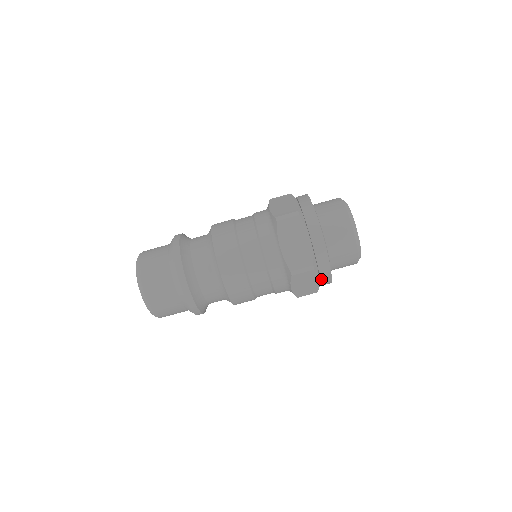
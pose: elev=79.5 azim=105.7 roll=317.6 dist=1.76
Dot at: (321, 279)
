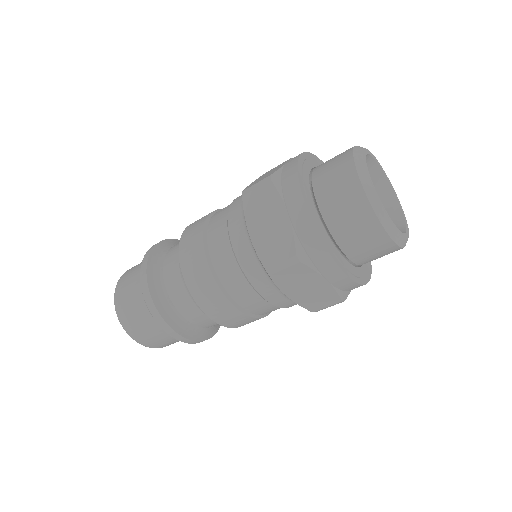
Dot at: (328, 278)
